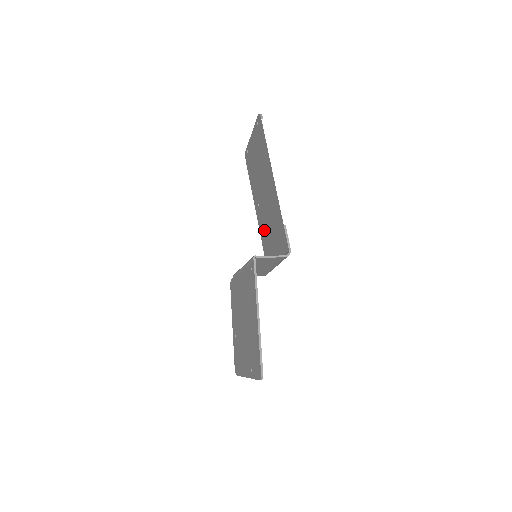
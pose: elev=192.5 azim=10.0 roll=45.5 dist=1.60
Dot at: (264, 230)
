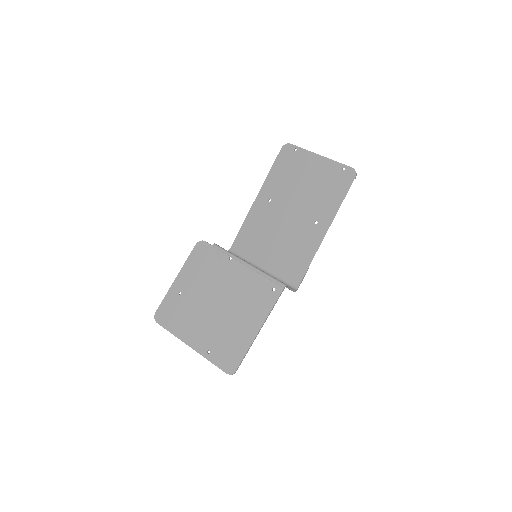
Dot at: (261, 226)
